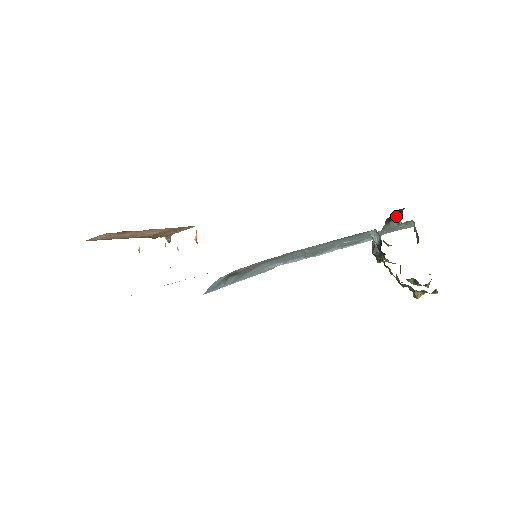
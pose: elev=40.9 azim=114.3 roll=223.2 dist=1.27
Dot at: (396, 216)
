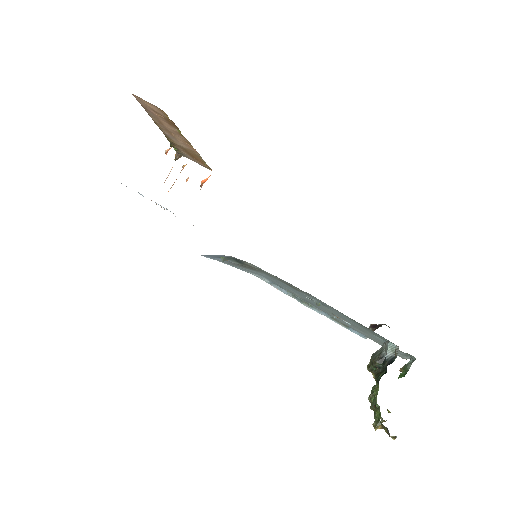
Dot at: occluded
